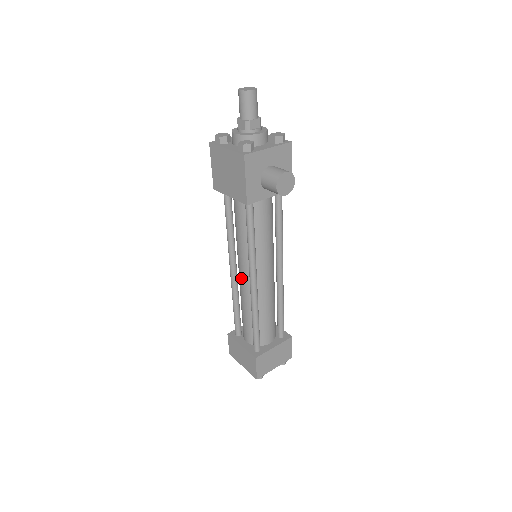
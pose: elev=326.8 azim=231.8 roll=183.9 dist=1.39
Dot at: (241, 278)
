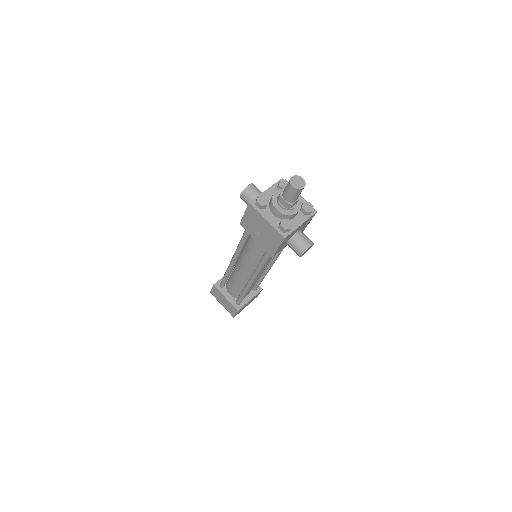
Dot at: (241, 270)
